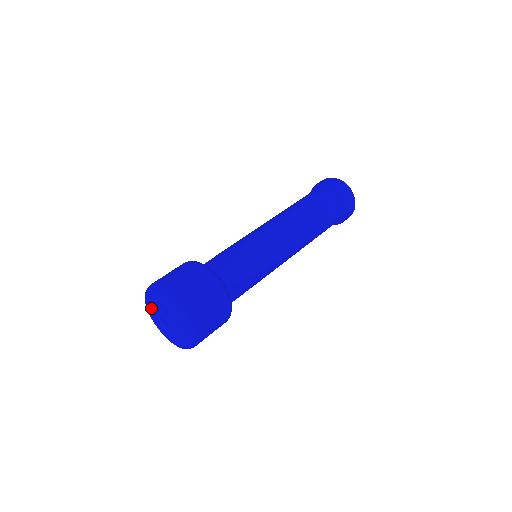
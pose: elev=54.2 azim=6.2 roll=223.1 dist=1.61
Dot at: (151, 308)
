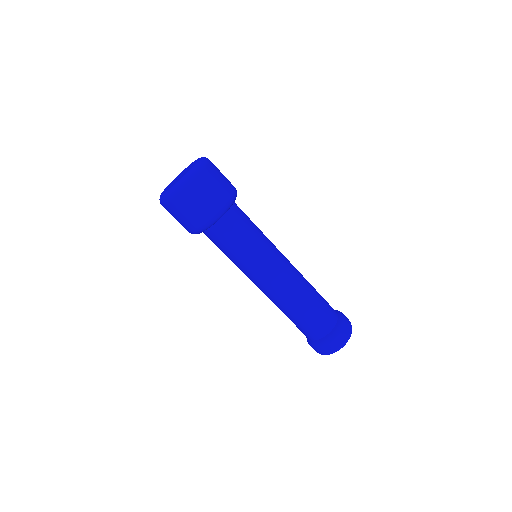
Dot at: occluded
